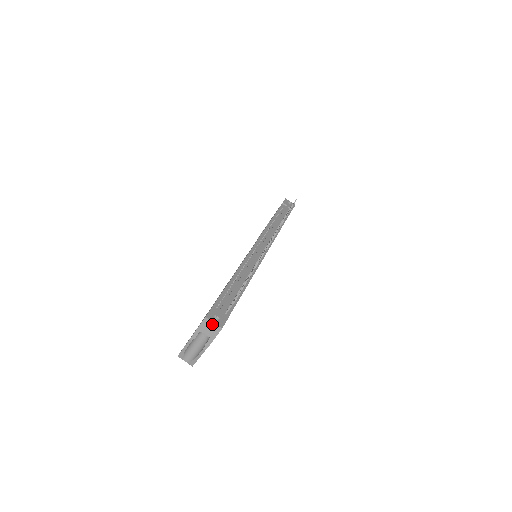
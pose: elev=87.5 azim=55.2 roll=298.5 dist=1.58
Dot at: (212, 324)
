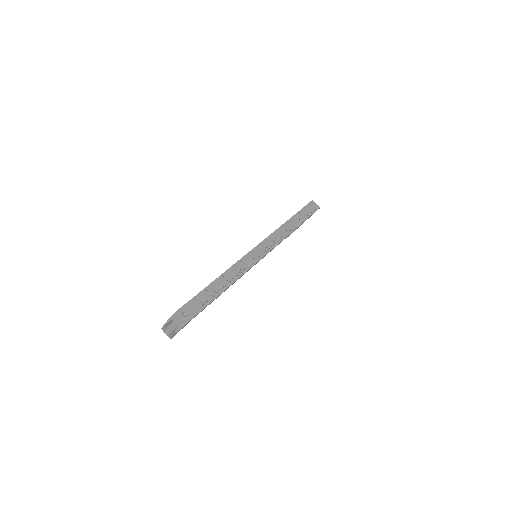
Dot at: (180, 318)
